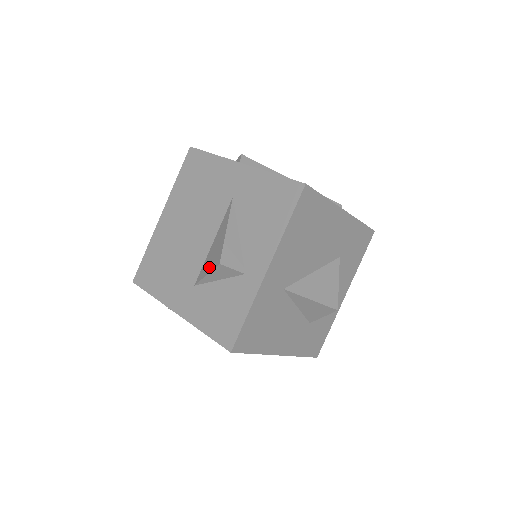
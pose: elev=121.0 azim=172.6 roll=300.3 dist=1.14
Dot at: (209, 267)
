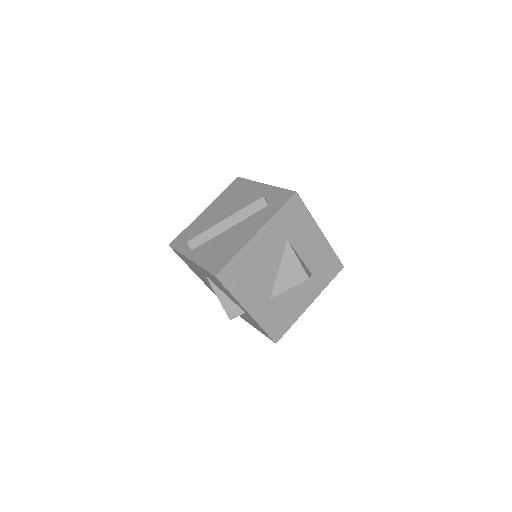
Dot at: occluded
